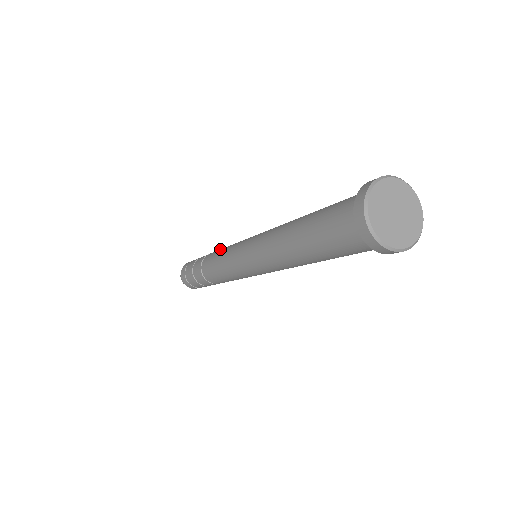
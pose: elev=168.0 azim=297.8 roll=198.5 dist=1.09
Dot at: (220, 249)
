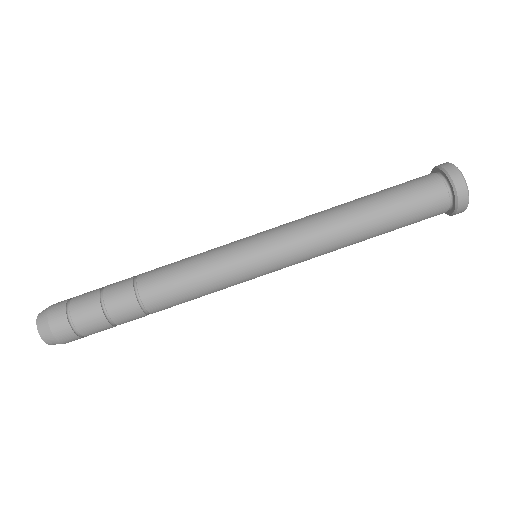
Dot at: (174, 262)
